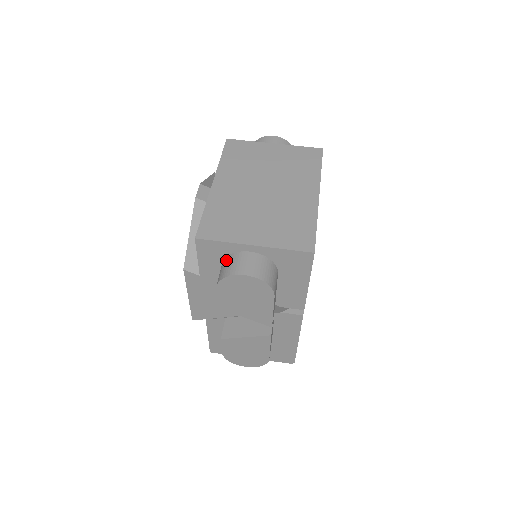
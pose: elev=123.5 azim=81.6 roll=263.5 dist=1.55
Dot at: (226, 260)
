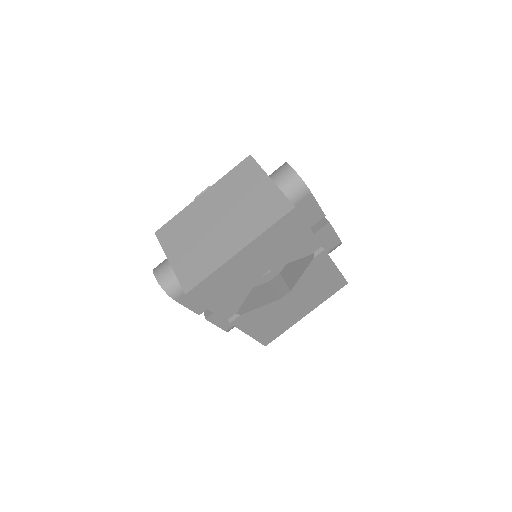
Dot at: occluded
